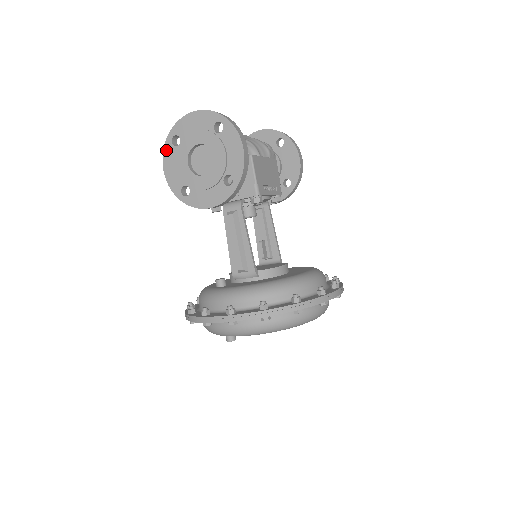
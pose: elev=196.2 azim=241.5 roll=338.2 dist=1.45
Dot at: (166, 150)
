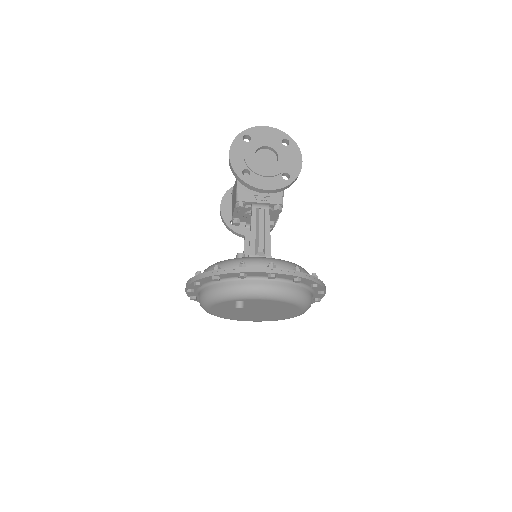
Dot at: (236, 141)
